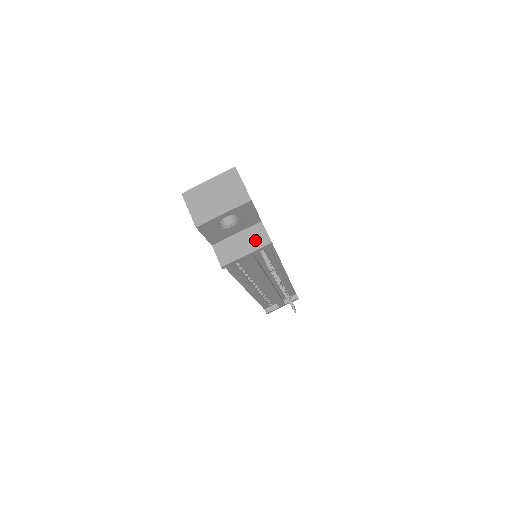
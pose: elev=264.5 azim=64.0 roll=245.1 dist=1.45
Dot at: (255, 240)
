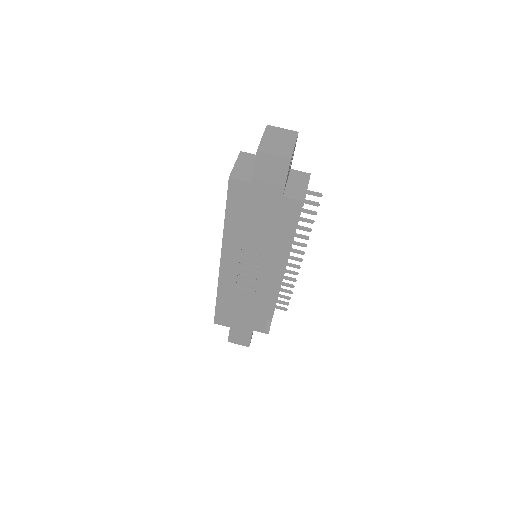
Dot at: (301, 178)
